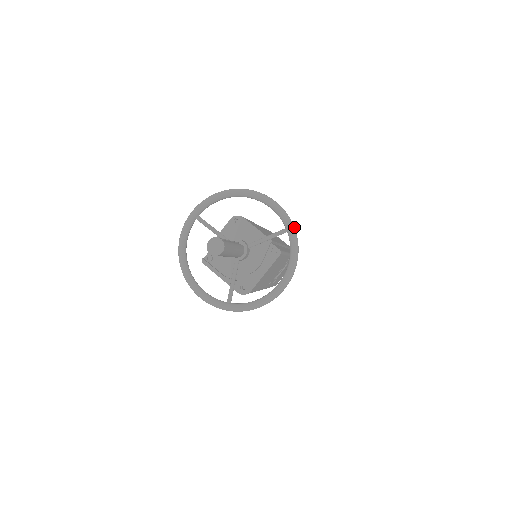
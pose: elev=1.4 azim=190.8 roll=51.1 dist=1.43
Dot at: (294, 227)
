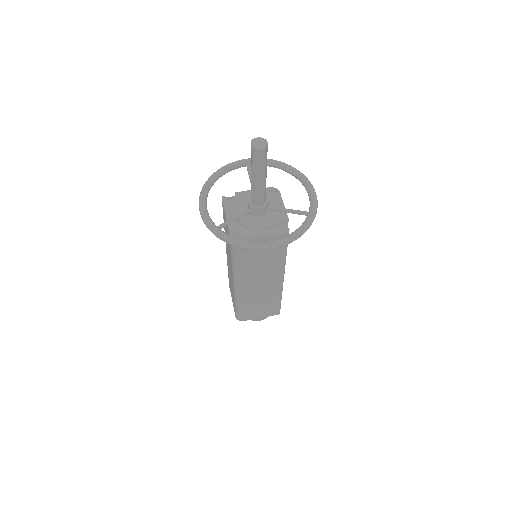
Dot at: occluded
